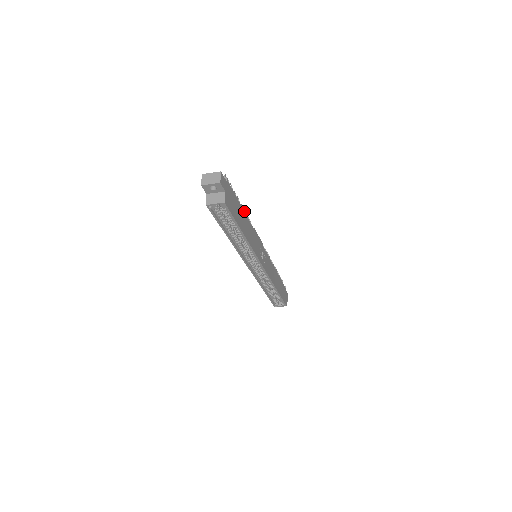
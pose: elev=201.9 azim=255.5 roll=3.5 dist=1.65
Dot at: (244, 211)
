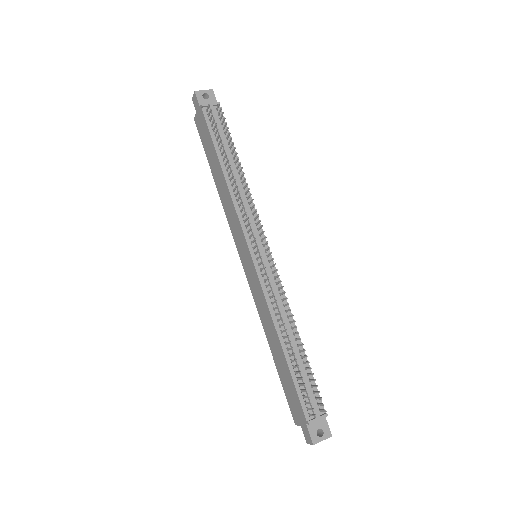
Dot at: occluded
